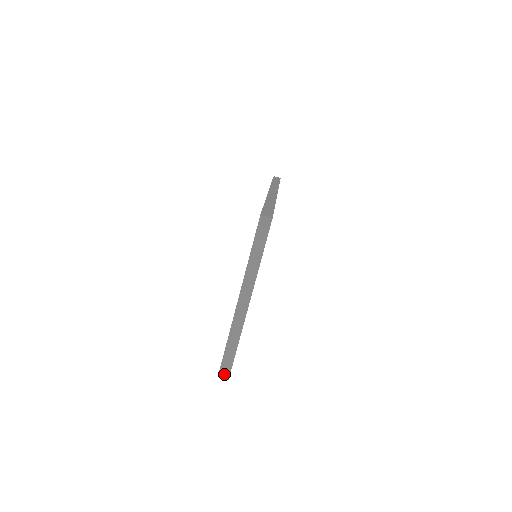
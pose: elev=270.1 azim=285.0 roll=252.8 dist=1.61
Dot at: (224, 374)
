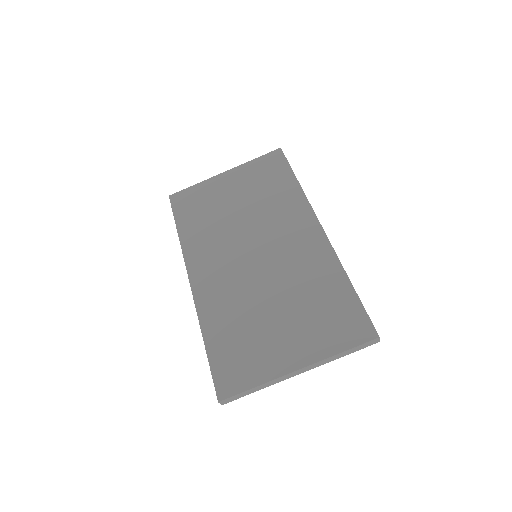
Dot at: (224, 402)
